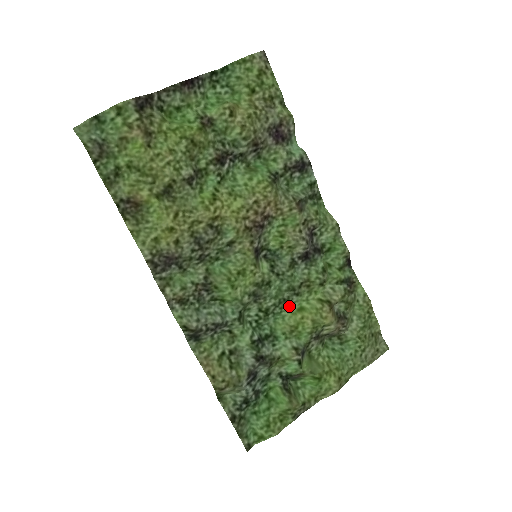
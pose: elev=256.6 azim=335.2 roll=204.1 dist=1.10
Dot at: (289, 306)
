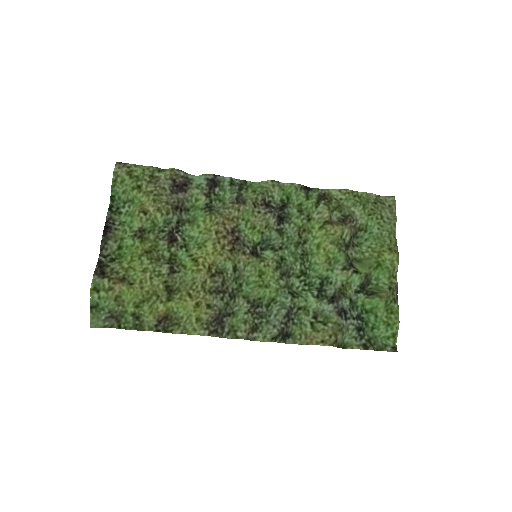
Dot at: (310, 254)
